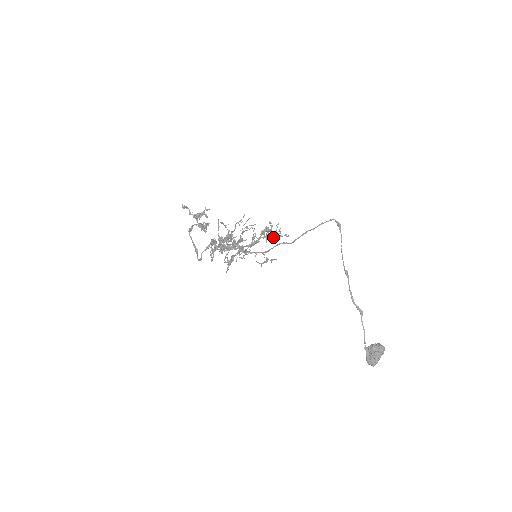
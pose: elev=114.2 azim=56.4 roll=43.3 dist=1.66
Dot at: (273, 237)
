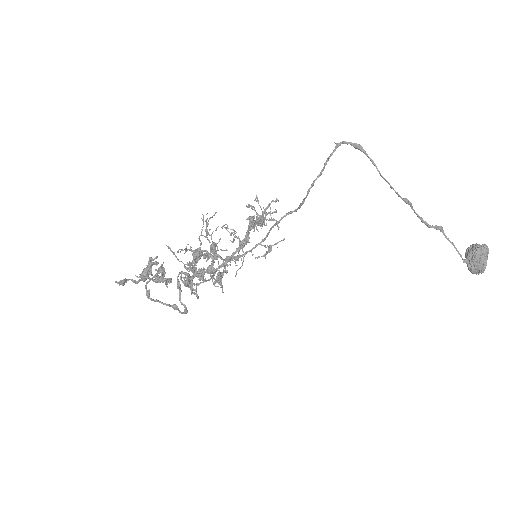
Dot at: occluded
